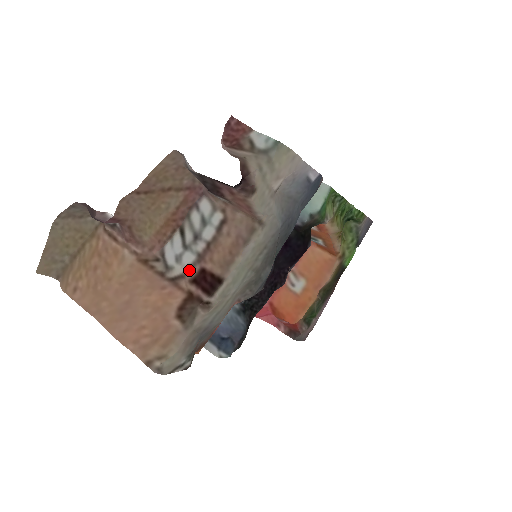
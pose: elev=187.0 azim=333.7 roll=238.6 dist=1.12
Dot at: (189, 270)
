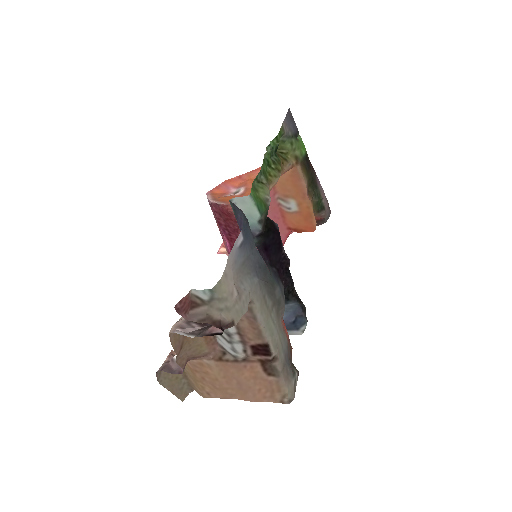
Dot at: (246, 352)
